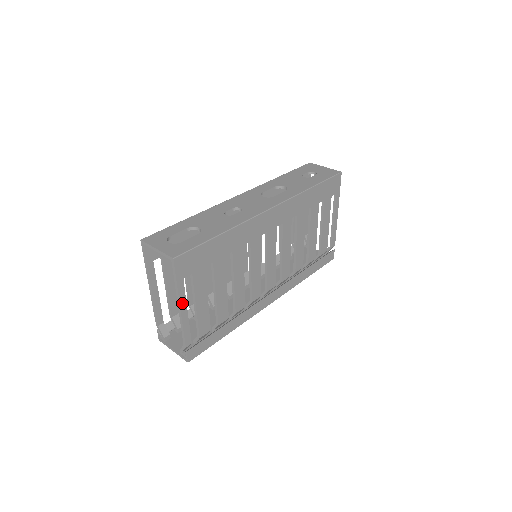
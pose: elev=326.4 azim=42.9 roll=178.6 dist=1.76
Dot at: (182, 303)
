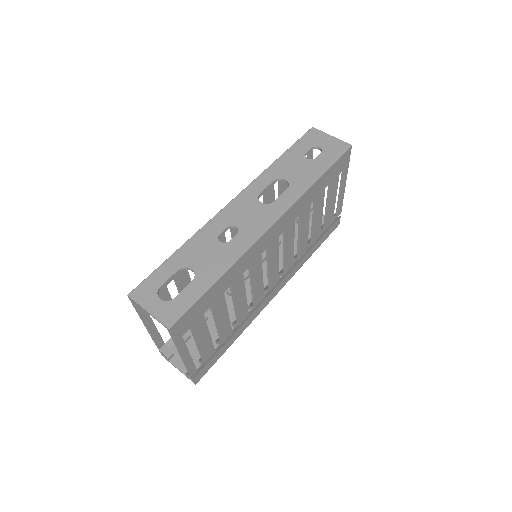
Dot at: (183, 352)
